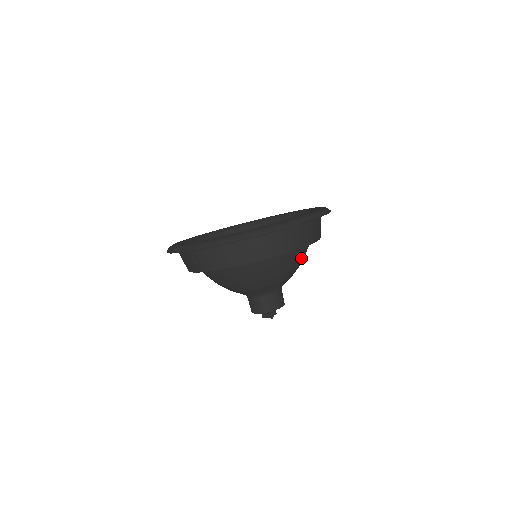
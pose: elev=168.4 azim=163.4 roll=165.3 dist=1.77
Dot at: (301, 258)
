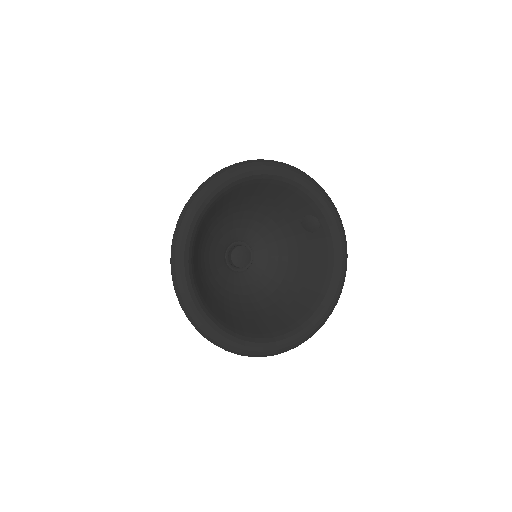
Dot at: (267, 305)
